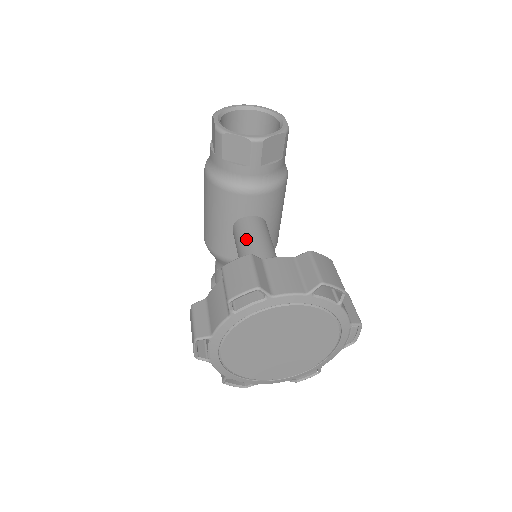
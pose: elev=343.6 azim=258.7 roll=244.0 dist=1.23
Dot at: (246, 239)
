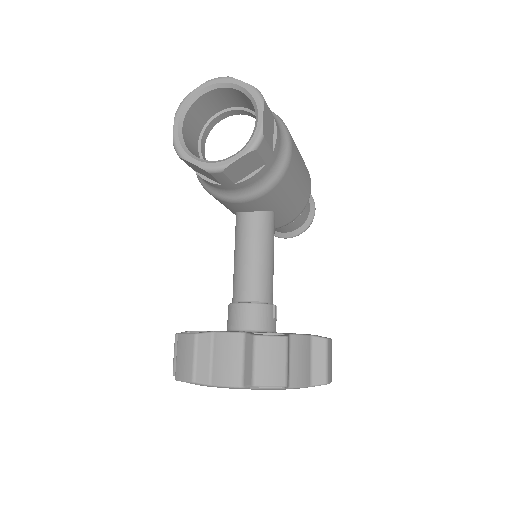
Dot at: (238, 248)
